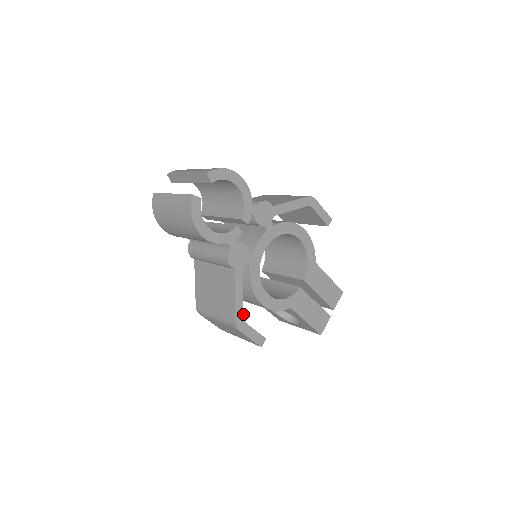
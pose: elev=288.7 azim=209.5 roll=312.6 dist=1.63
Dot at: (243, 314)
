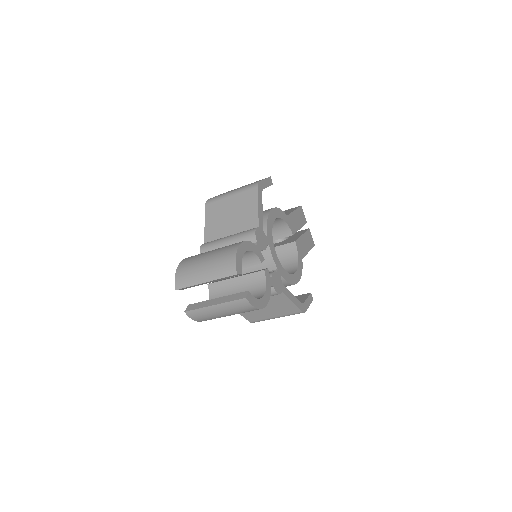
Dot at: (300, 302)
